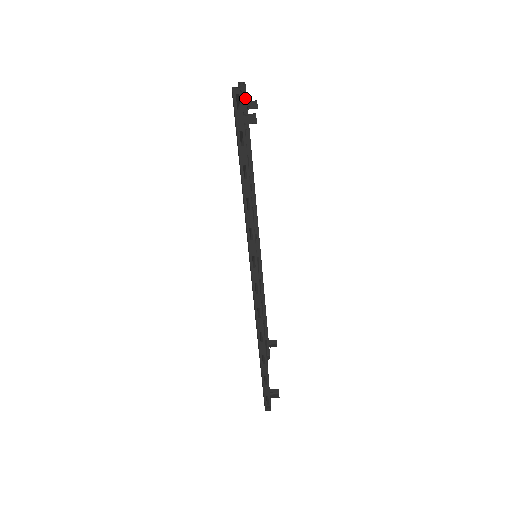
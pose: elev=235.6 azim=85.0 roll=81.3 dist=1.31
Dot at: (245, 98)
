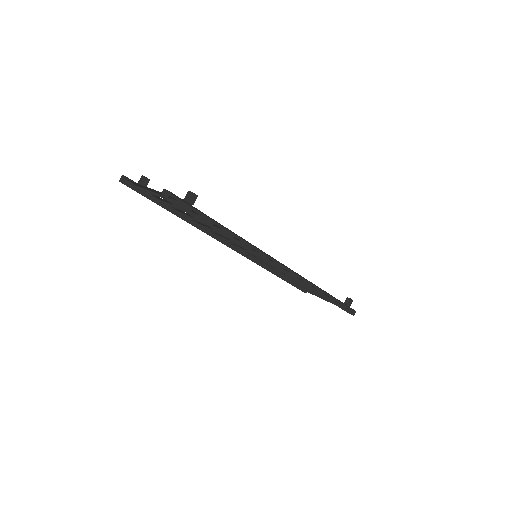
Dot at: (133, 184)
